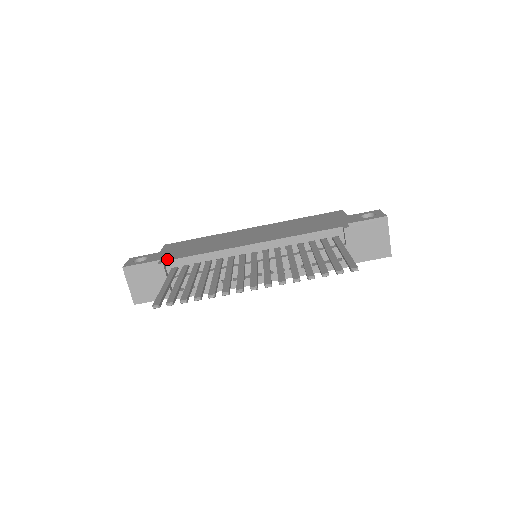
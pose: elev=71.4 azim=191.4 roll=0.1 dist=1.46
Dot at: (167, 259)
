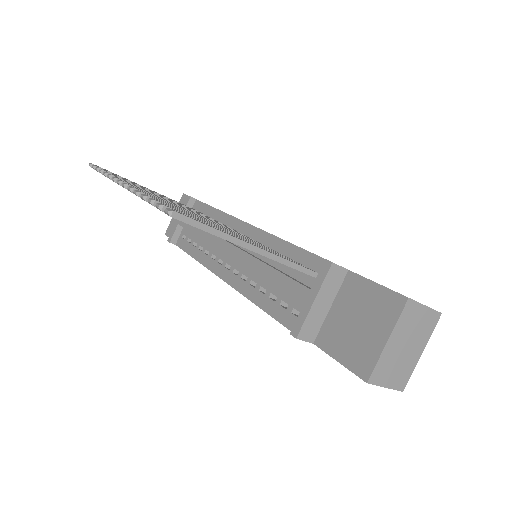
Dot at: occluded
